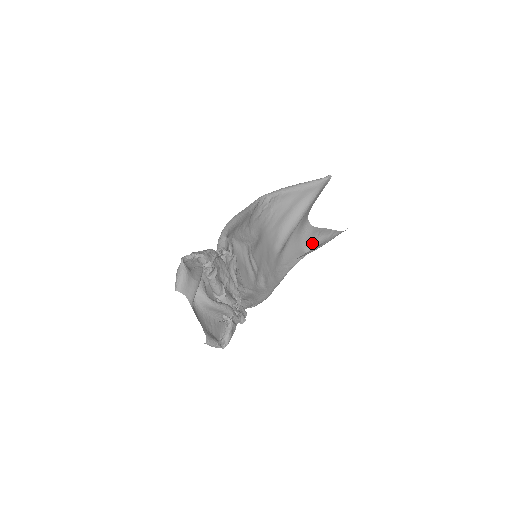
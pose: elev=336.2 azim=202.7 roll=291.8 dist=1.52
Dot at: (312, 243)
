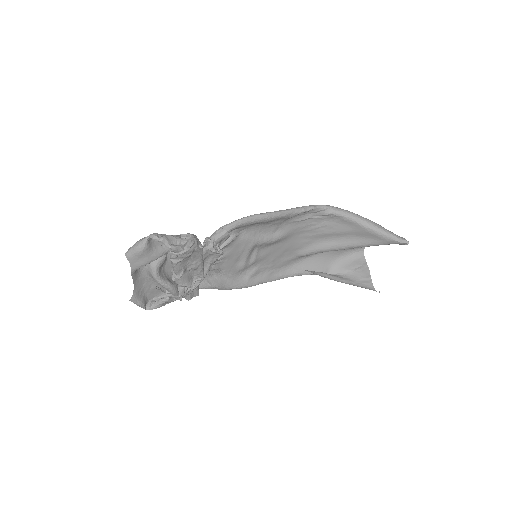
Dot at: (343, 270)
